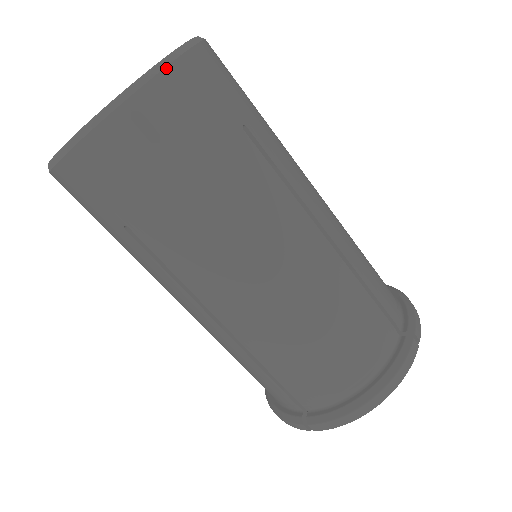
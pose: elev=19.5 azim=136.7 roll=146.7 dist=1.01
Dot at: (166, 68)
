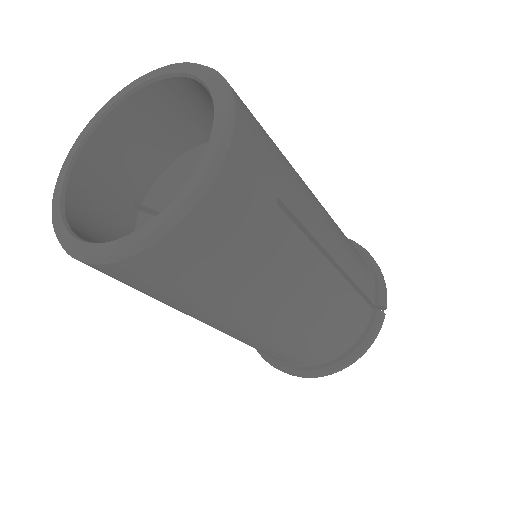
Dot at: (213, 182)
